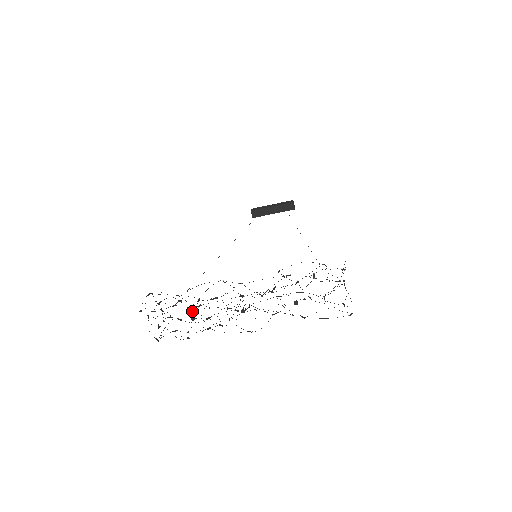
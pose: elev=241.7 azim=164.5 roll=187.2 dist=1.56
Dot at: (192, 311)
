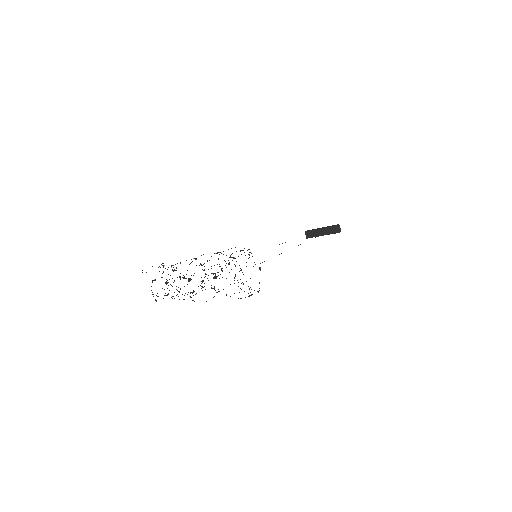
Dot at: occluded
